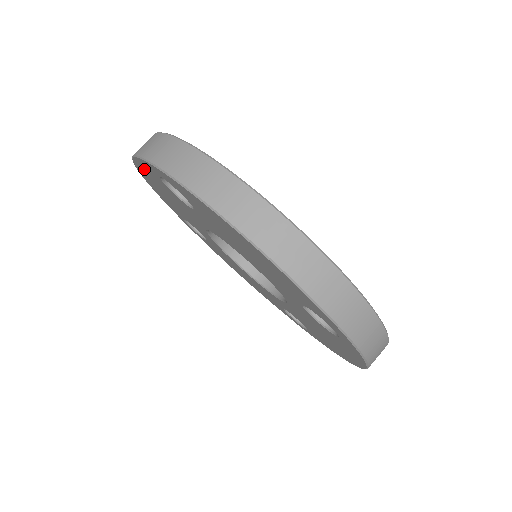
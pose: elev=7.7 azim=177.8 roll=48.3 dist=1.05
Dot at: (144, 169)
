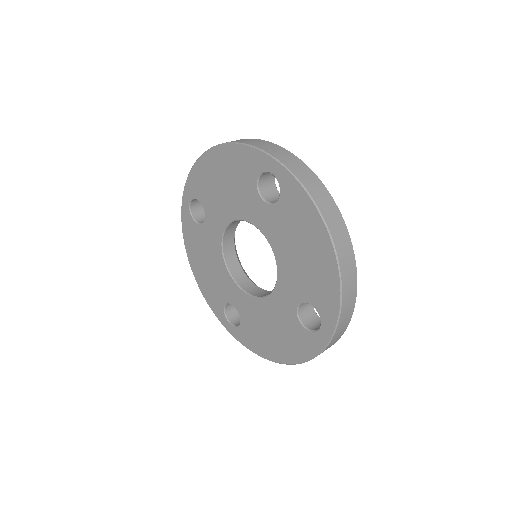
Dot at: (240, 156)
